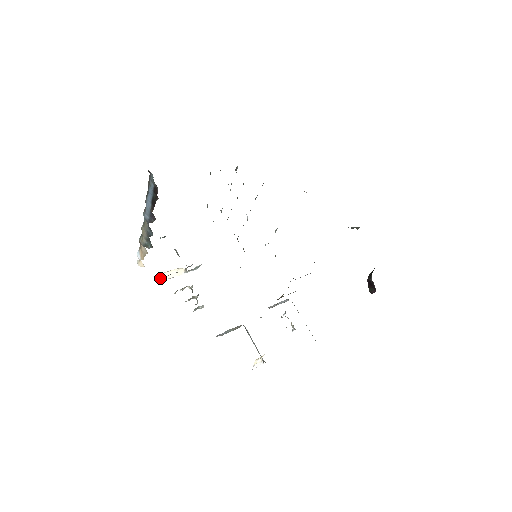
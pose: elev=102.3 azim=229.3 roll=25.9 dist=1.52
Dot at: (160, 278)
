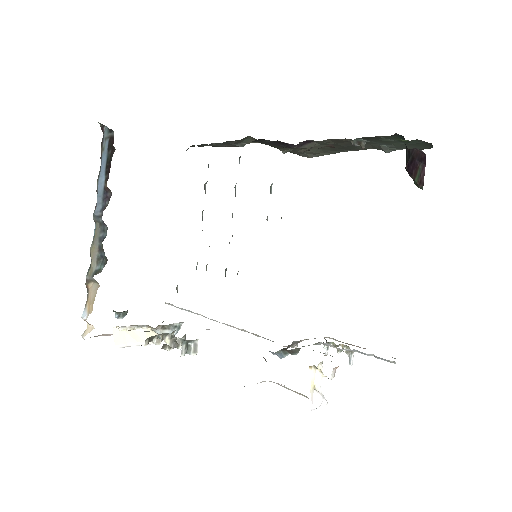
Dot at: (120, 338)
